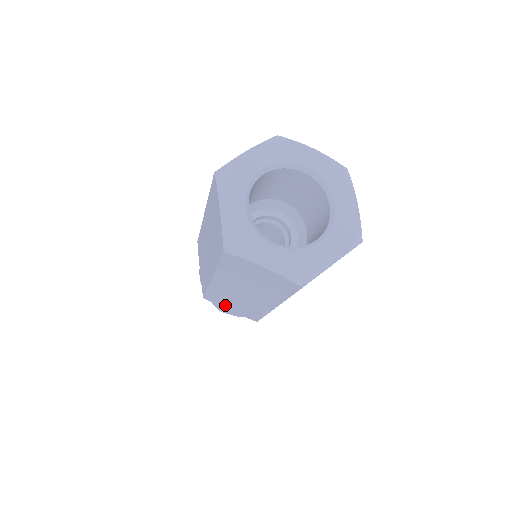
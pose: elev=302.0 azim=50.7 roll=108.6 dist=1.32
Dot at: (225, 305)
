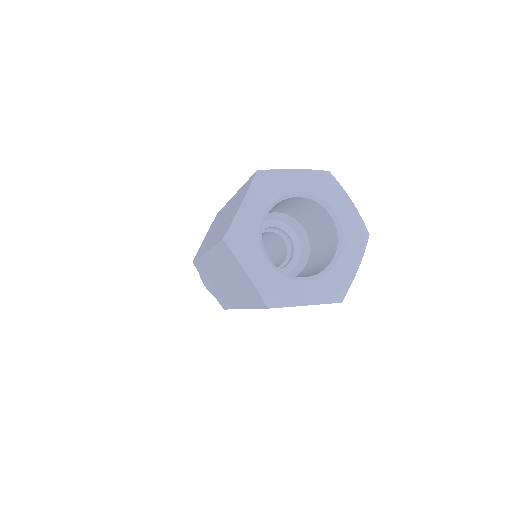
Dot at: (206, 280)
